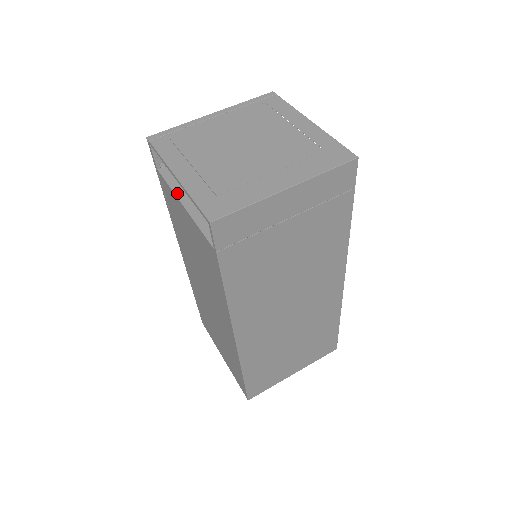
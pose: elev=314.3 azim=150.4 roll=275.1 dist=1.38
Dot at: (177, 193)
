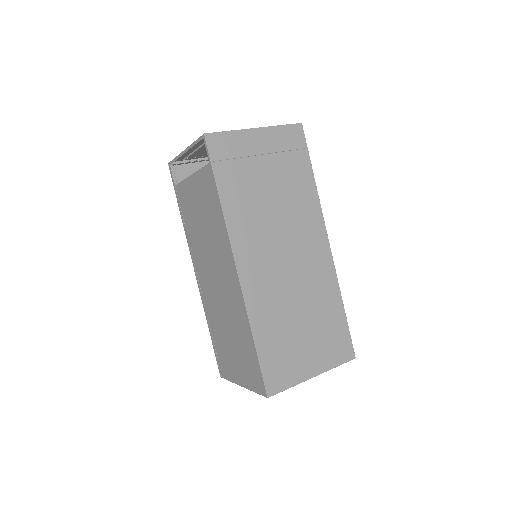
Dot at: (187, 178)
